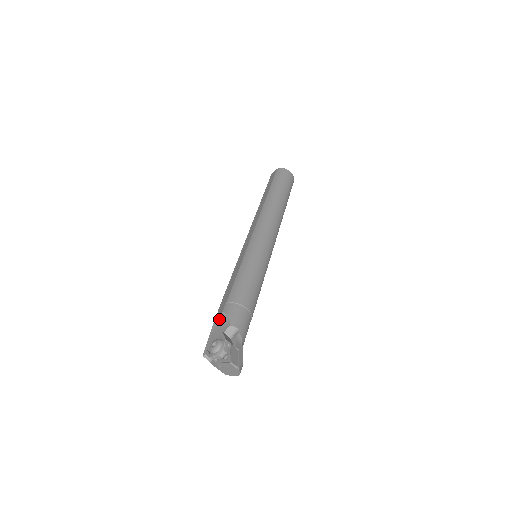
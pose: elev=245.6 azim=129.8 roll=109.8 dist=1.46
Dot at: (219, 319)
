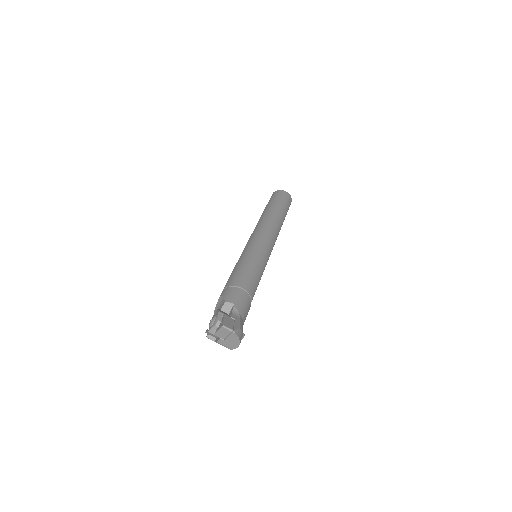
Dot at: (218, 304)
